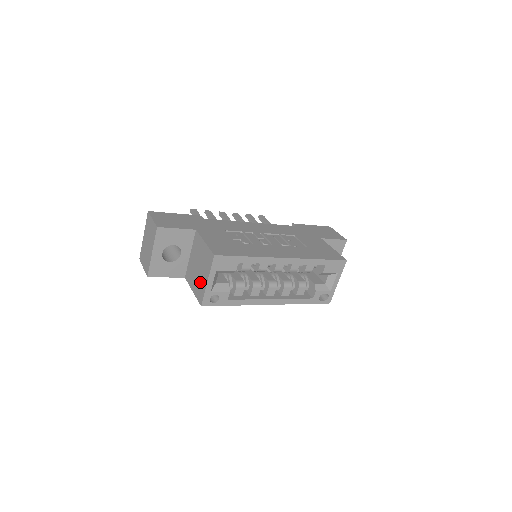
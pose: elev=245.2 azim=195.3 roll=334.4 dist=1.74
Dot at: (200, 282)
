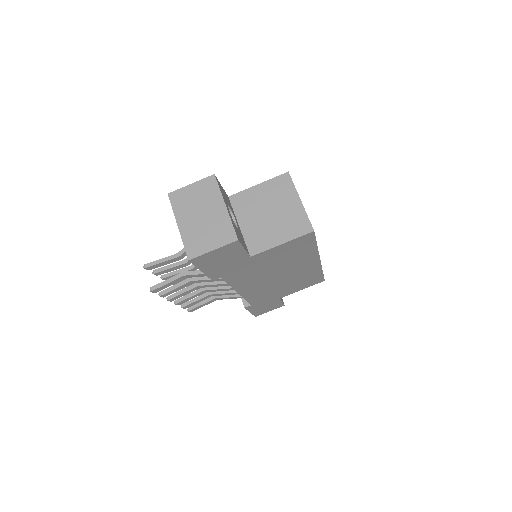
Dot at: (288, 217)
